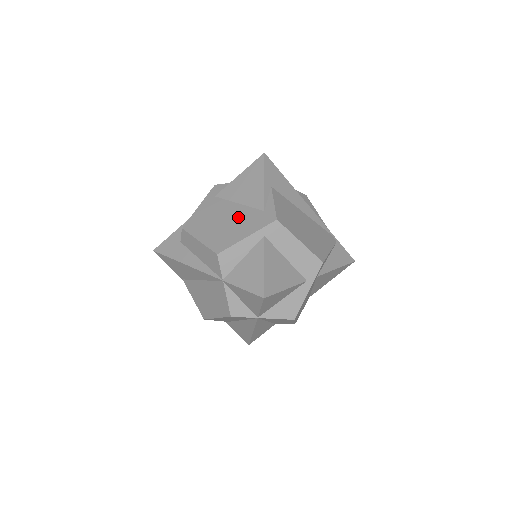
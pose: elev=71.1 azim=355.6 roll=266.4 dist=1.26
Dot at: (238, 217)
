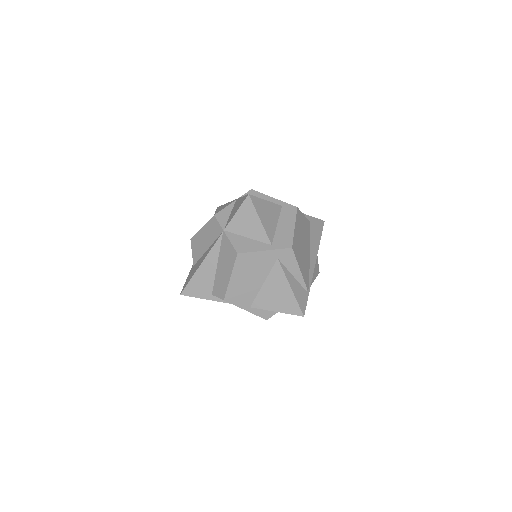
Dot at: occluded
